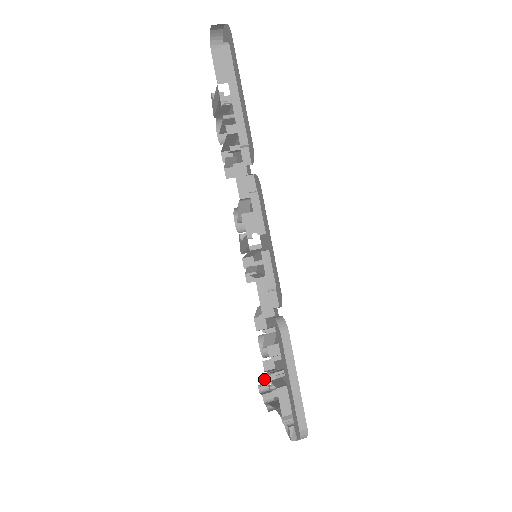
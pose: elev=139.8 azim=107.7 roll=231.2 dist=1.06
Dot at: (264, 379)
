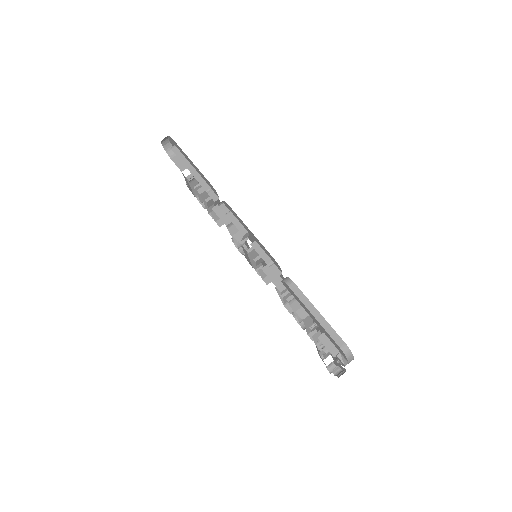
Dot at: (318, 350)
